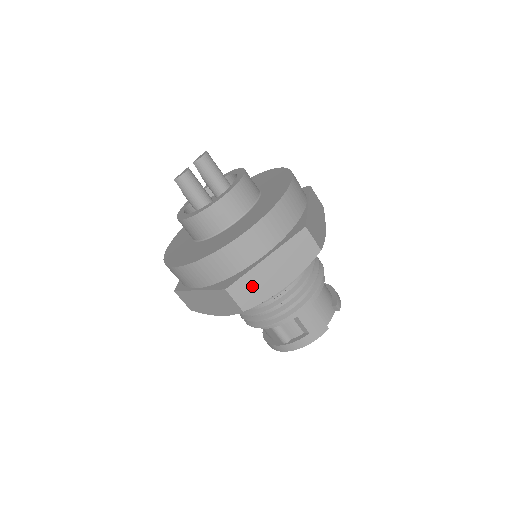
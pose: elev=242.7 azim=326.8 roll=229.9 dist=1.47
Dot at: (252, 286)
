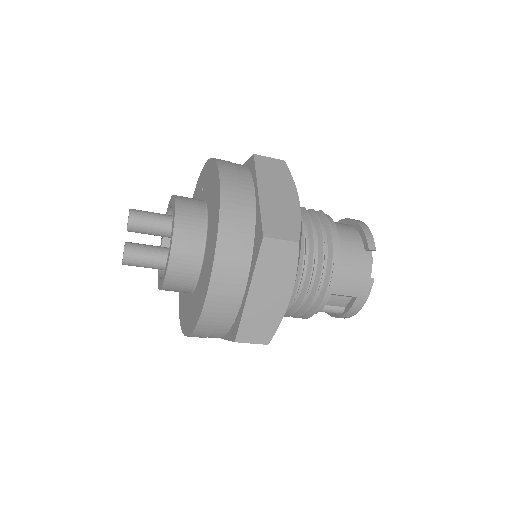
Dot at: (257, 322)
